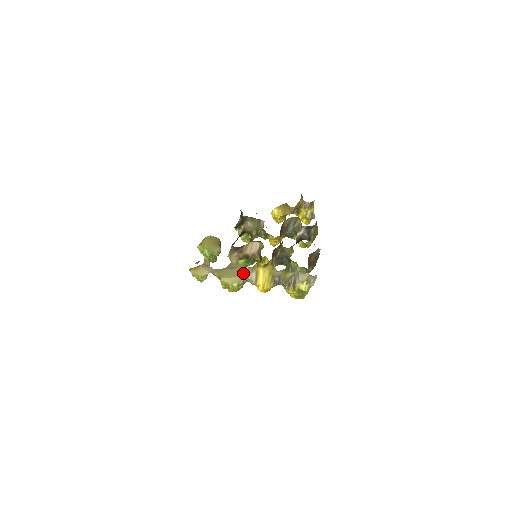
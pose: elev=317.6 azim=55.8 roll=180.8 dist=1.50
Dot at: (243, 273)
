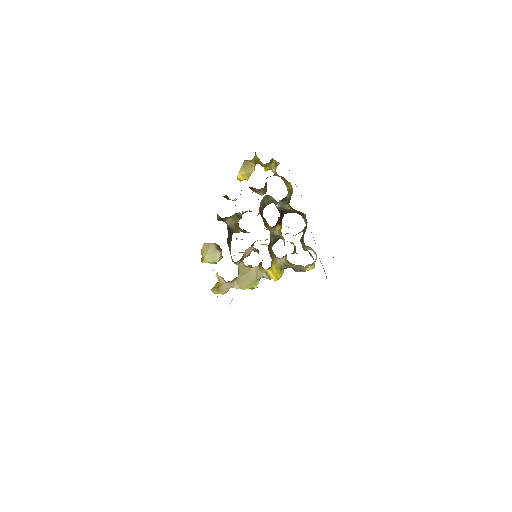
Dot at: (255, 275)
